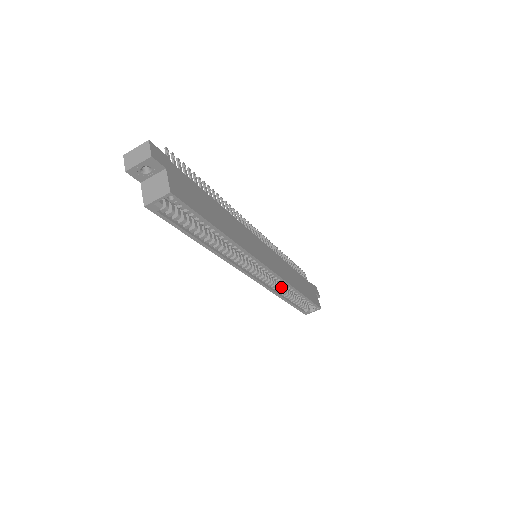
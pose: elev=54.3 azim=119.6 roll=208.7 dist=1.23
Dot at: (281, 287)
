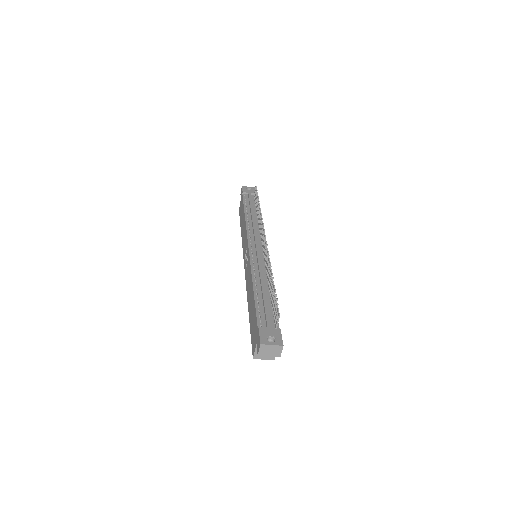
Dot at: occluded
